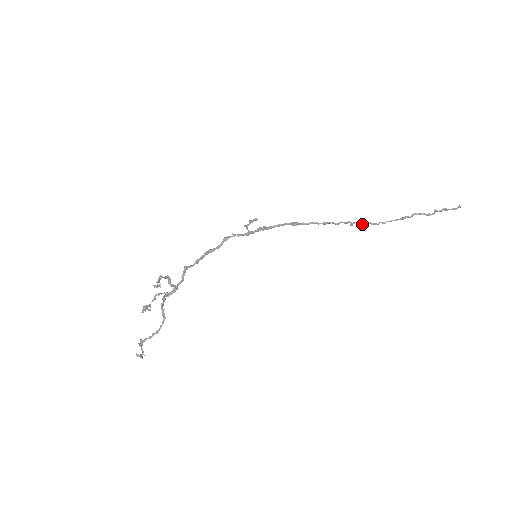
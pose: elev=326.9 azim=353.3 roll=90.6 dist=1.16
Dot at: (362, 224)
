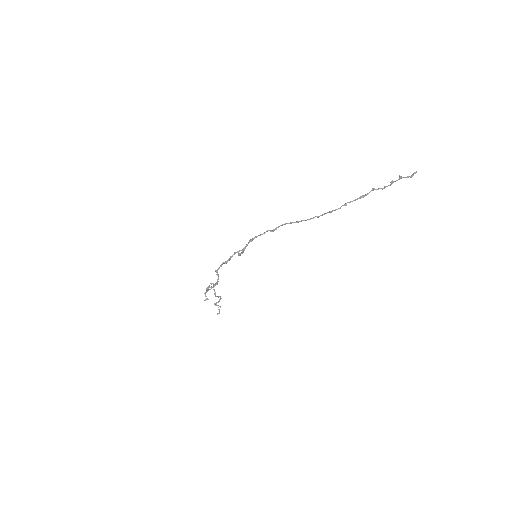
Dot at: occluded
